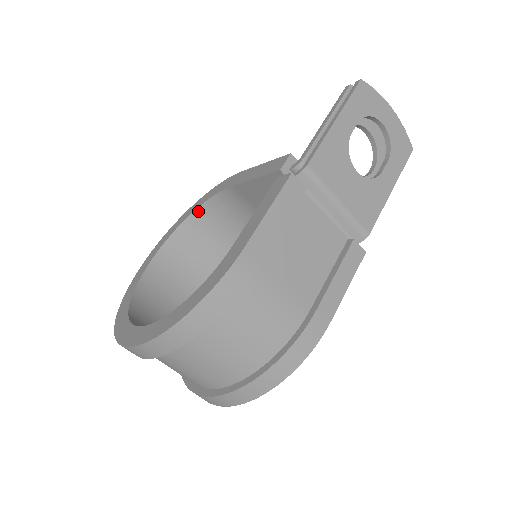
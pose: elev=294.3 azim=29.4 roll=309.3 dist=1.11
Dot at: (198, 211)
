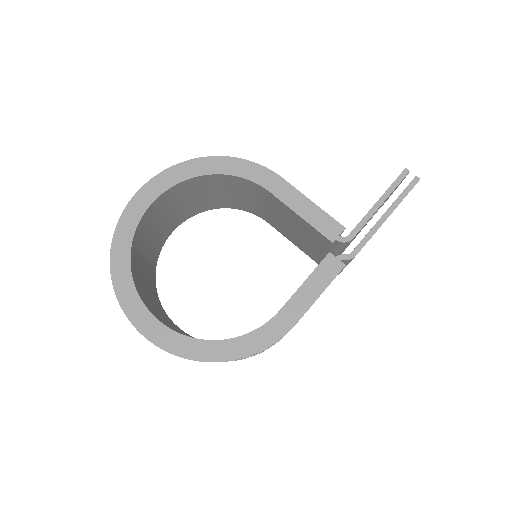
Dot at: (214, 175)
